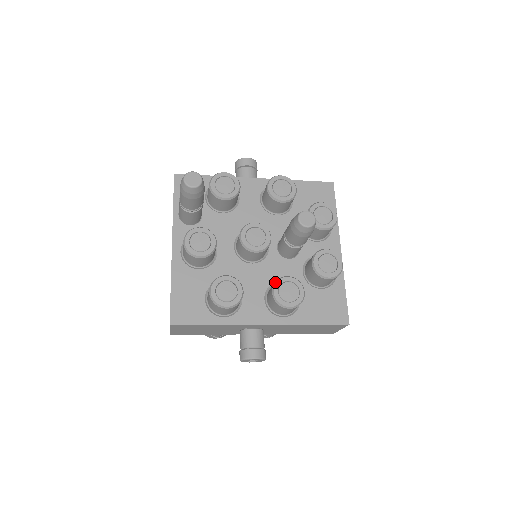
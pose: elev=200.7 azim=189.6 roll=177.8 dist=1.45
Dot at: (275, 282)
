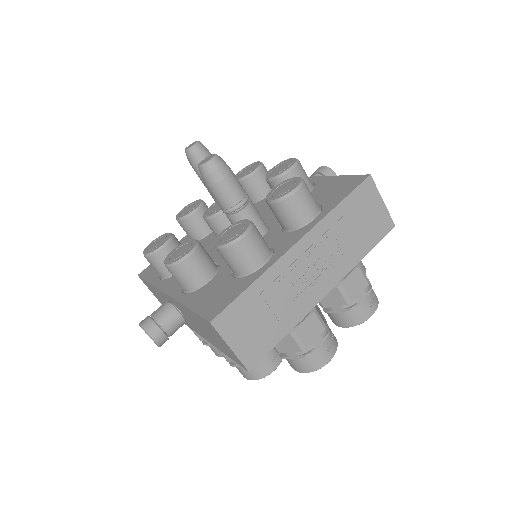
Dot at: (185, 243)
